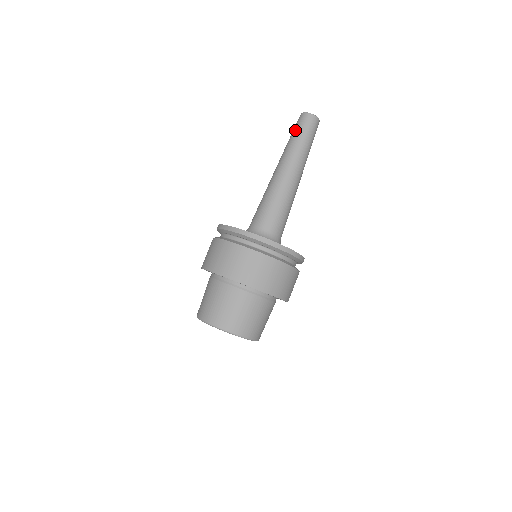
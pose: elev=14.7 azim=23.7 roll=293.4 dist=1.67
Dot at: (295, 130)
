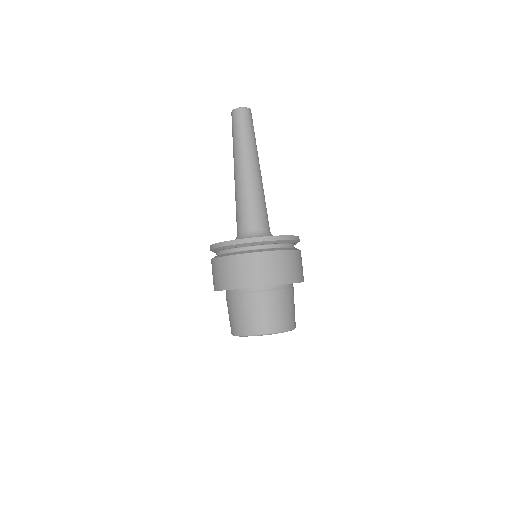
Dot at: (232, 132)
